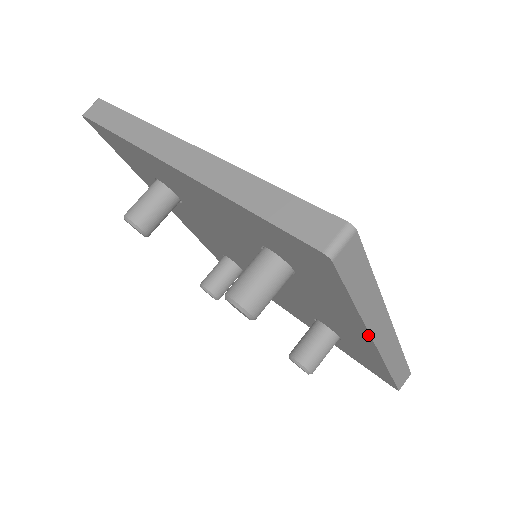
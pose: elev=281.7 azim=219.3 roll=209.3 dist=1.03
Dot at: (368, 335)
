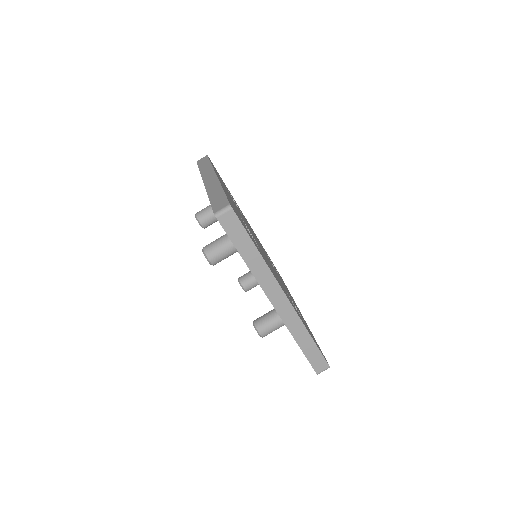
Dot at: occluded
